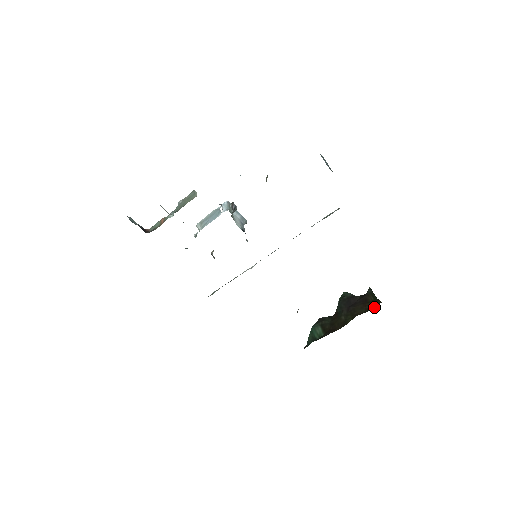
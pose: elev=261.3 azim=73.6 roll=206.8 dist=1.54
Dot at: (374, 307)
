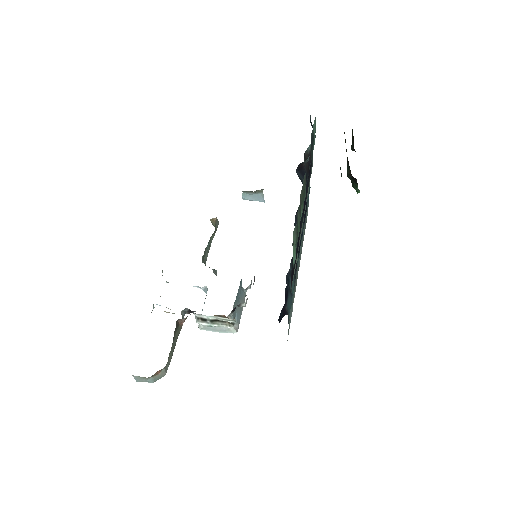
Dot at: occluded
